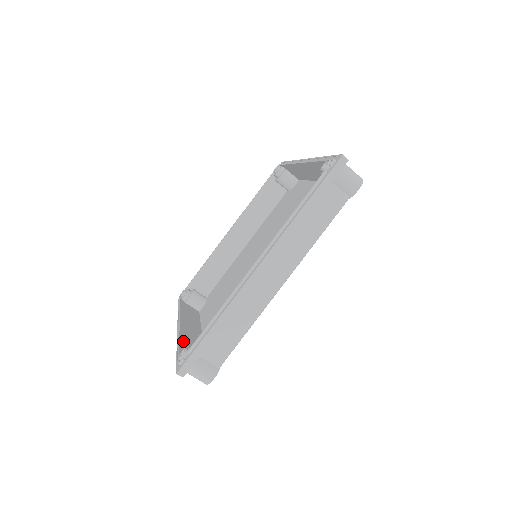
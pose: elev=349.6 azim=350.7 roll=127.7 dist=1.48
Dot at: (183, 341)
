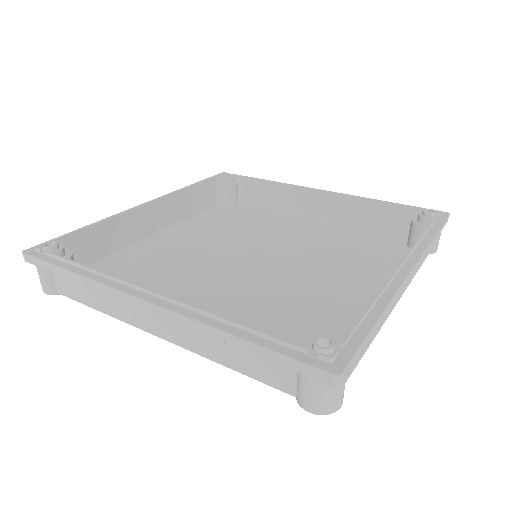
Dot at: (228, 325)
